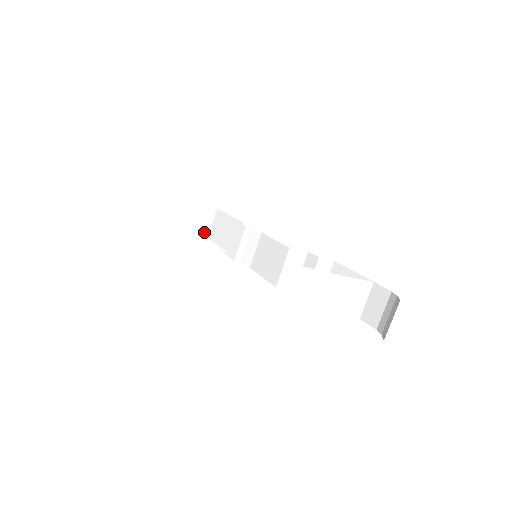
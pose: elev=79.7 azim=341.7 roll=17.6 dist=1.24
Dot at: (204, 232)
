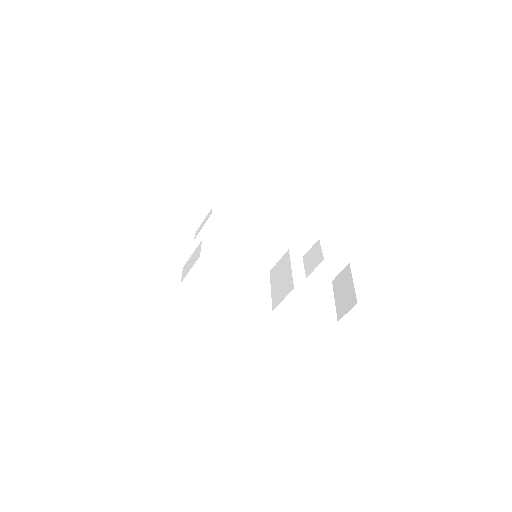
Dot at: occluded
